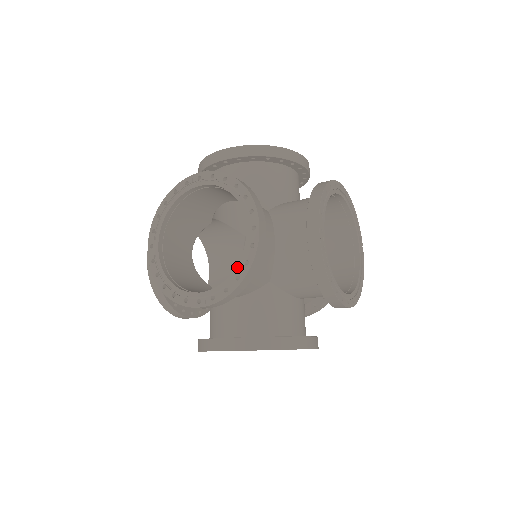
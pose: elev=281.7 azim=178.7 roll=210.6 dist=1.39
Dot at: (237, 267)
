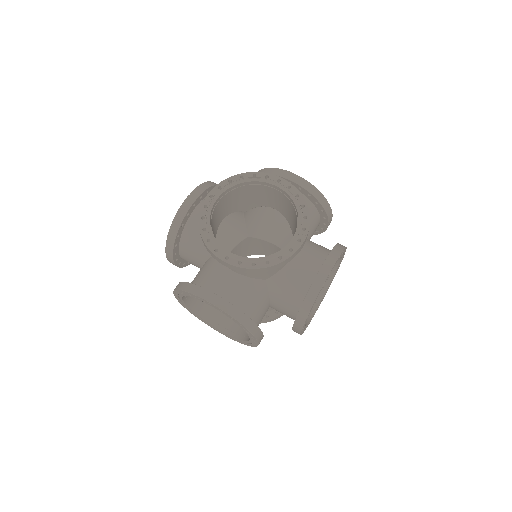
Dot at: (295, 203)
